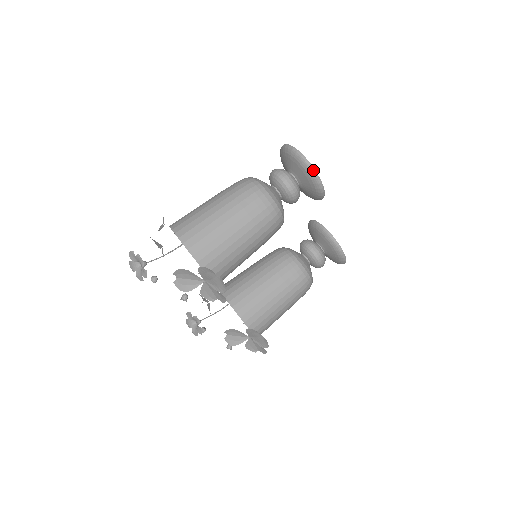
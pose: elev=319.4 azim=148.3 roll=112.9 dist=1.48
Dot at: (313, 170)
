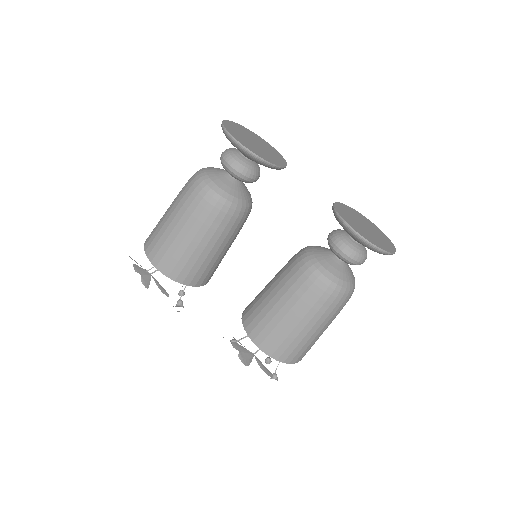
Dot at: (226, 132)
